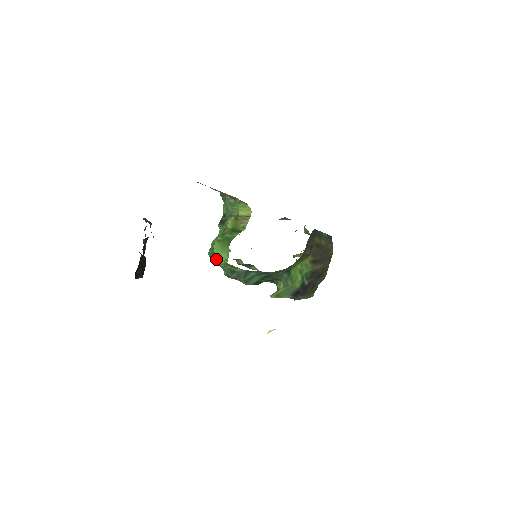
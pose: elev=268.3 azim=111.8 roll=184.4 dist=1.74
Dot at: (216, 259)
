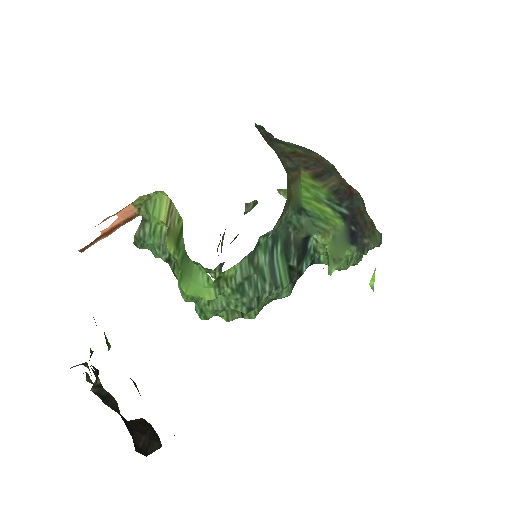
Dot at: (209, 306)
